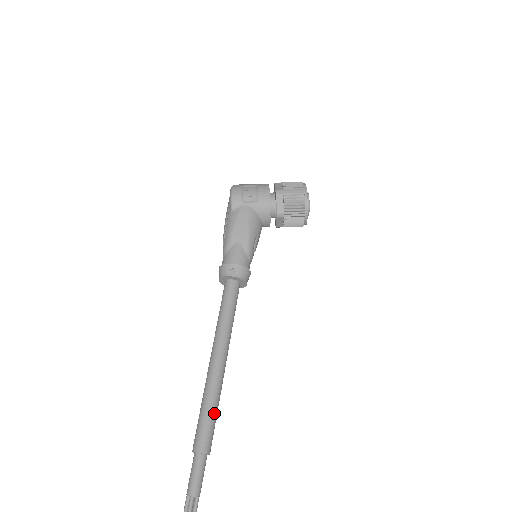
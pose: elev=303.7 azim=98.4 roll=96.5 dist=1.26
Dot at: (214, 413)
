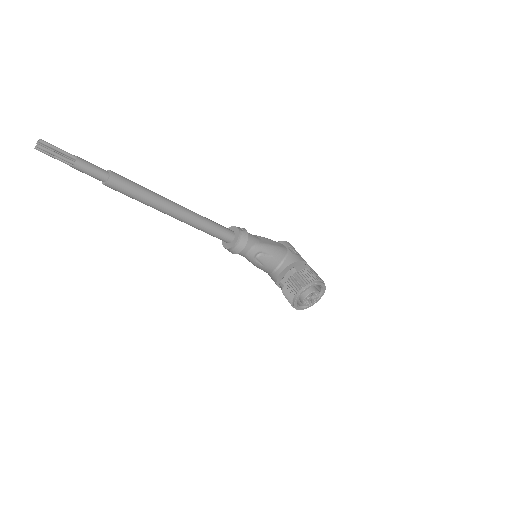
Dot at: (141, 191)
